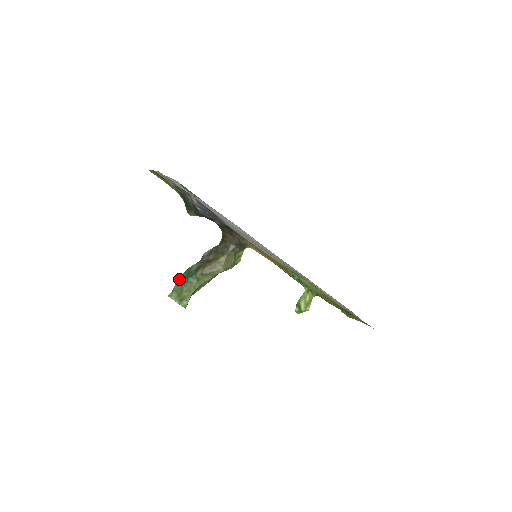
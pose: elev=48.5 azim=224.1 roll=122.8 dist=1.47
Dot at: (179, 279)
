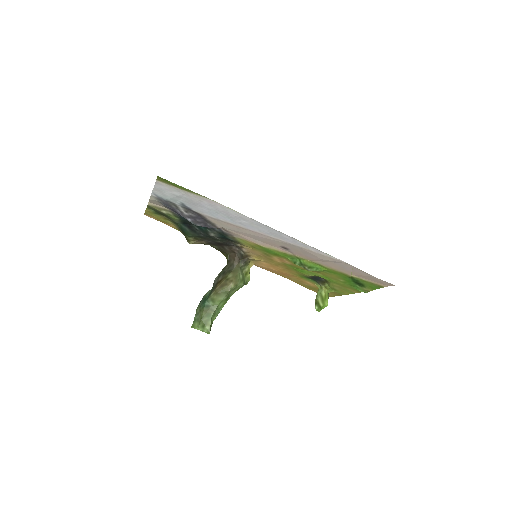
Dot at: (197, 308)
